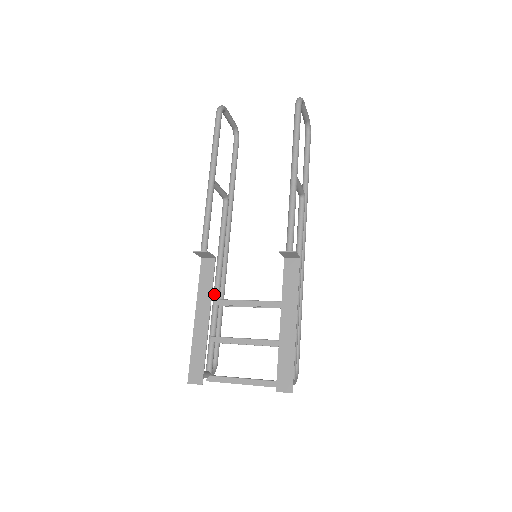
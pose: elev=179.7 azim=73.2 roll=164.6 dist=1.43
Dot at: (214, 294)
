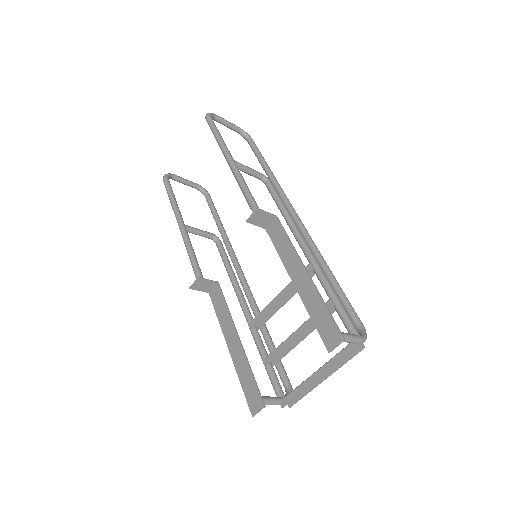
Dot at: occluded
